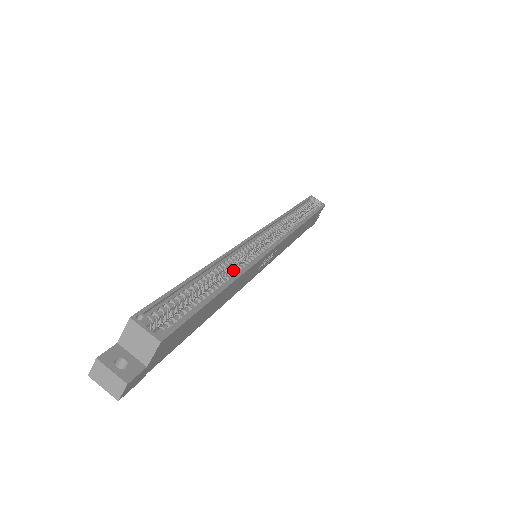
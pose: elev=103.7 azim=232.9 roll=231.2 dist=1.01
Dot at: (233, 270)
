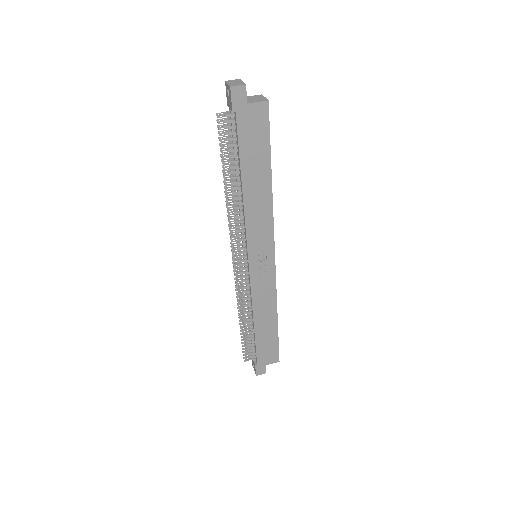
Dot at: occluded
